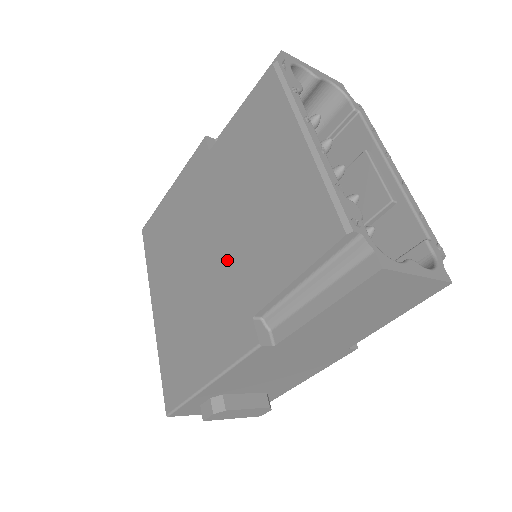
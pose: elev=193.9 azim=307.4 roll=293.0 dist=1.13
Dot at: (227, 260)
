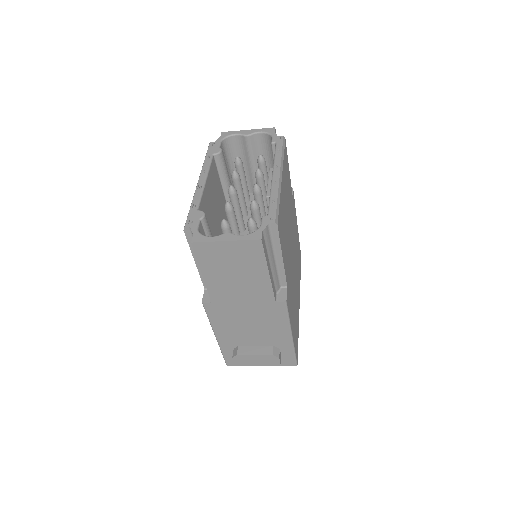
Dot at: occluded
